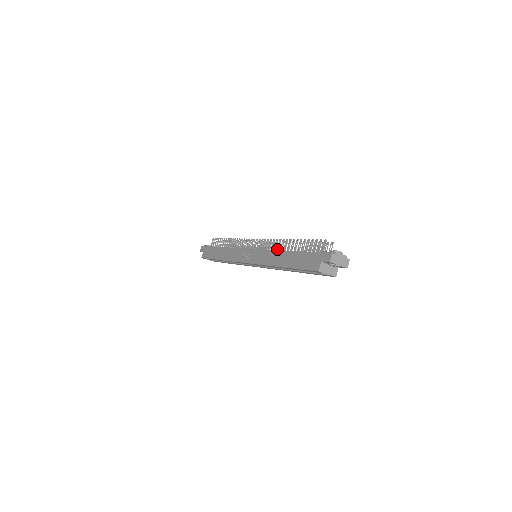
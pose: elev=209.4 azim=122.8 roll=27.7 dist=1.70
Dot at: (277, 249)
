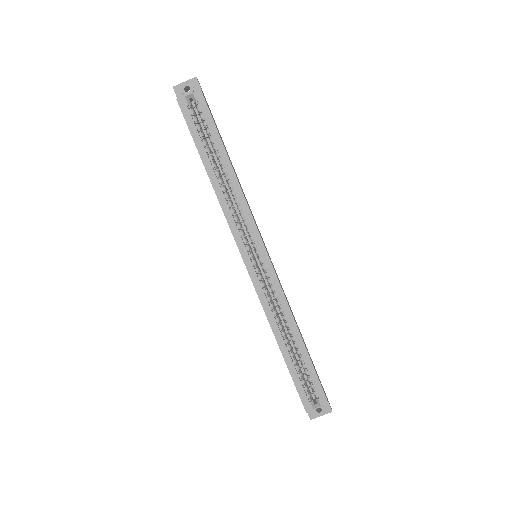
Dot at: occluded
